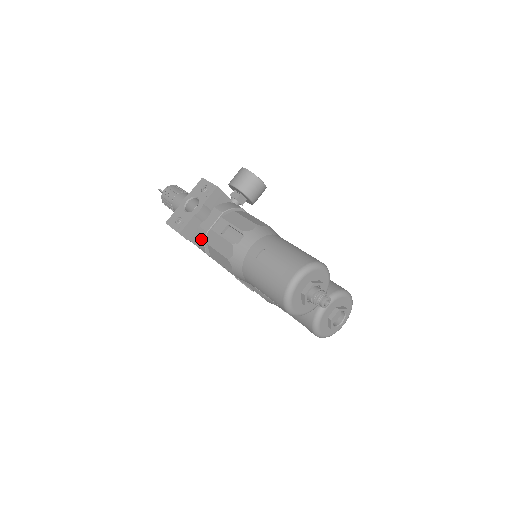
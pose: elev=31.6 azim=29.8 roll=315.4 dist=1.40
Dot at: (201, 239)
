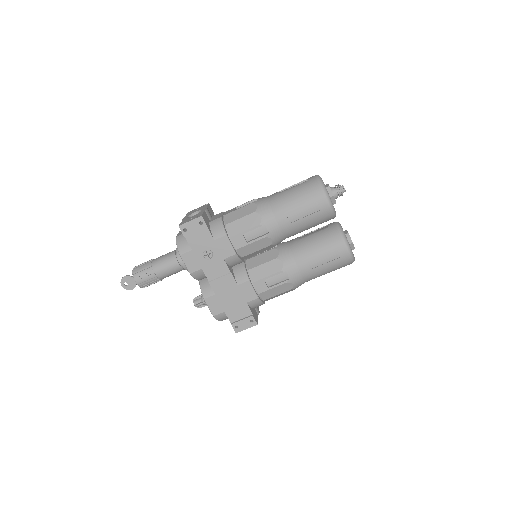
Dot at: (217, 225)
